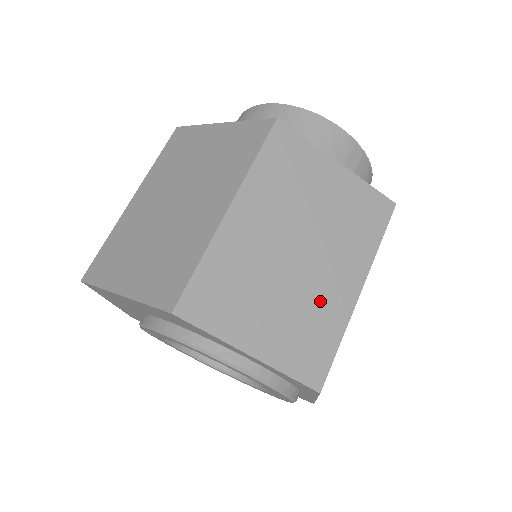
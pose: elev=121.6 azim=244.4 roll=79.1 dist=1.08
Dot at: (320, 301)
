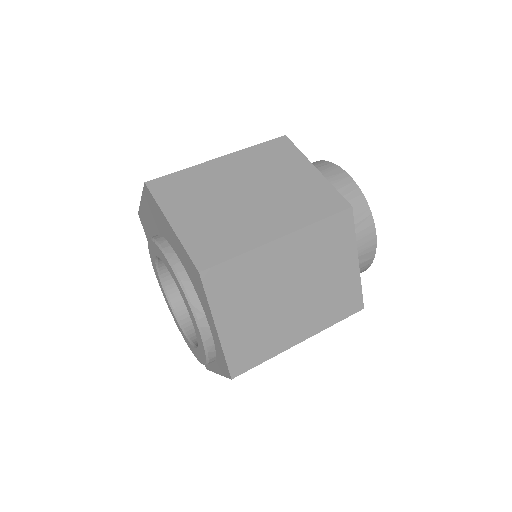
Dot at: (278, 329)
